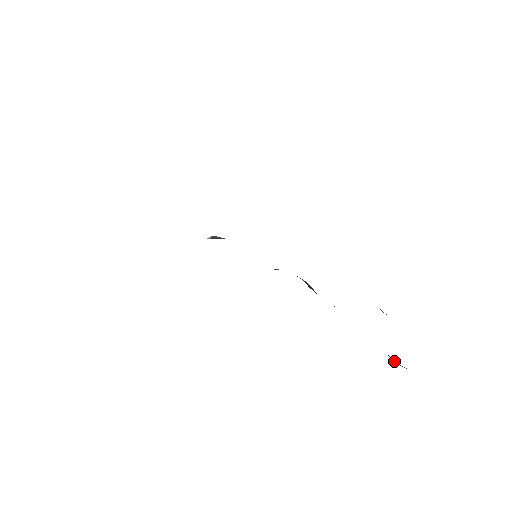
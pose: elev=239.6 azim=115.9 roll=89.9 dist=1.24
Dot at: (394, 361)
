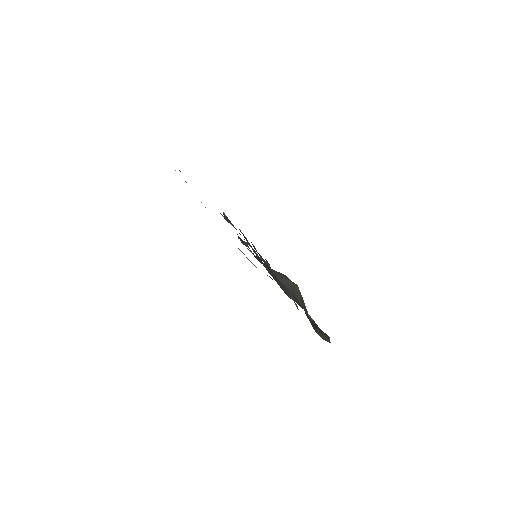
Dot at: (324, 338)
